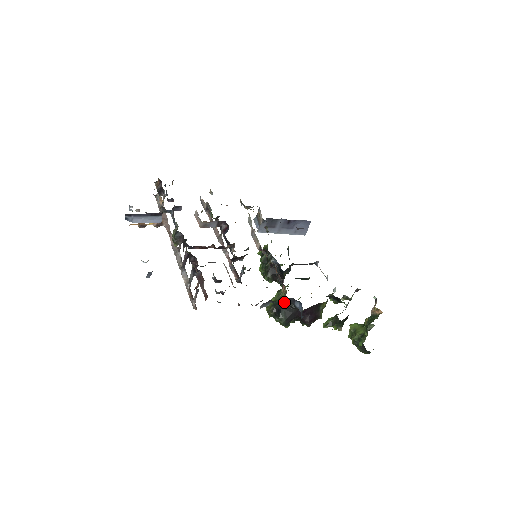
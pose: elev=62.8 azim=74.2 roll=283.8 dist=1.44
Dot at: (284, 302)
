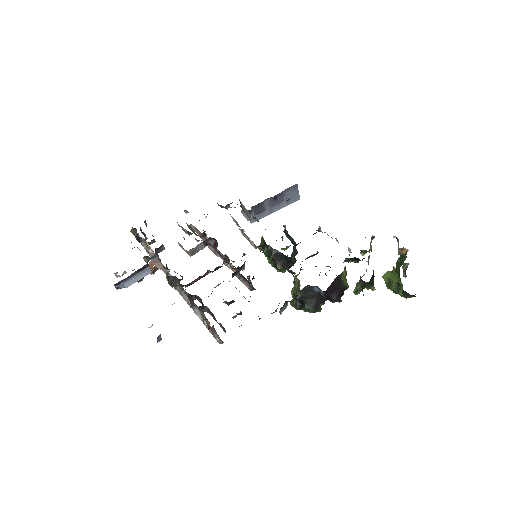
Dot at: (302, 293)
